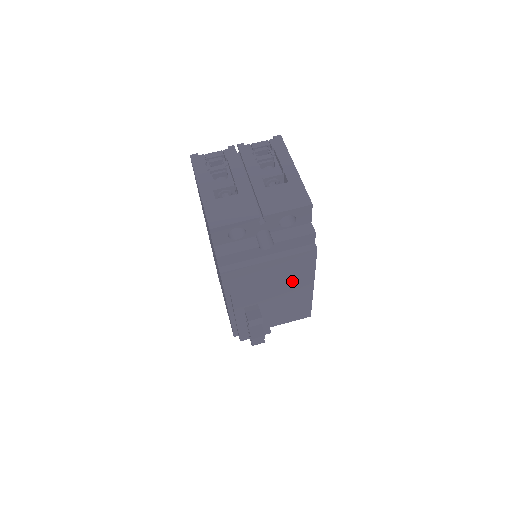
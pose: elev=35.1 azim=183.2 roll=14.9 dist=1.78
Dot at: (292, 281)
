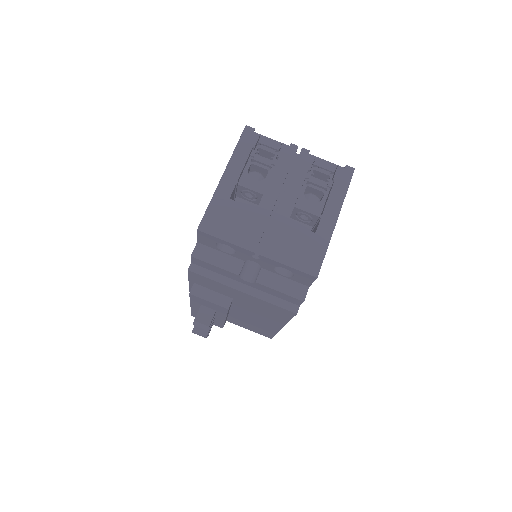
Dot at: (261, 314)
